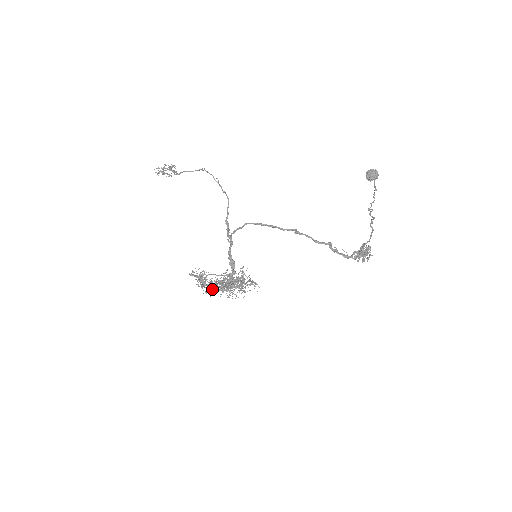
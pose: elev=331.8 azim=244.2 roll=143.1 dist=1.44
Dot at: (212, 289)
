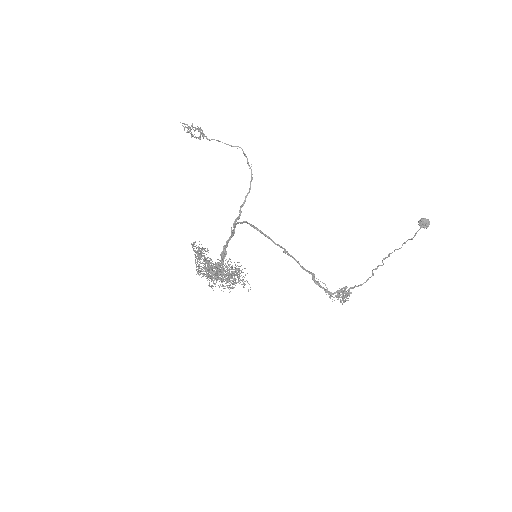
Dot at: occluded
